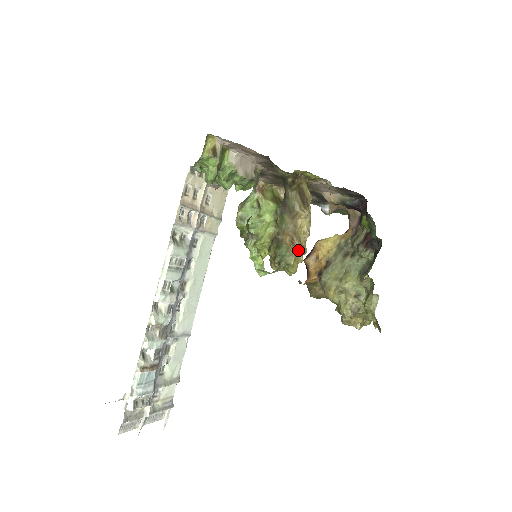
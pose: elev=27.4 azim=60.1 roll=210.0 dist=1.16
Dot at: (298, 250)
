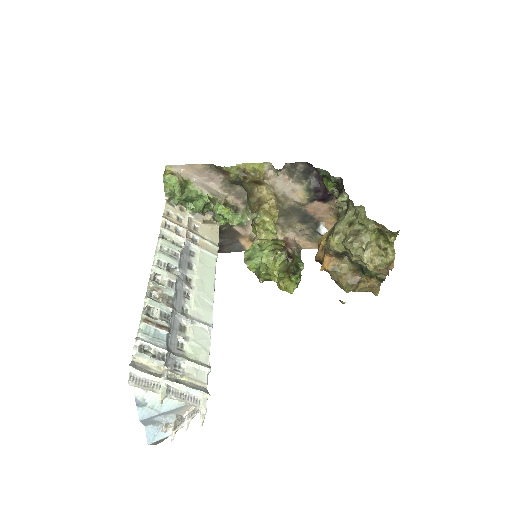
Dot at: (264, 204)
